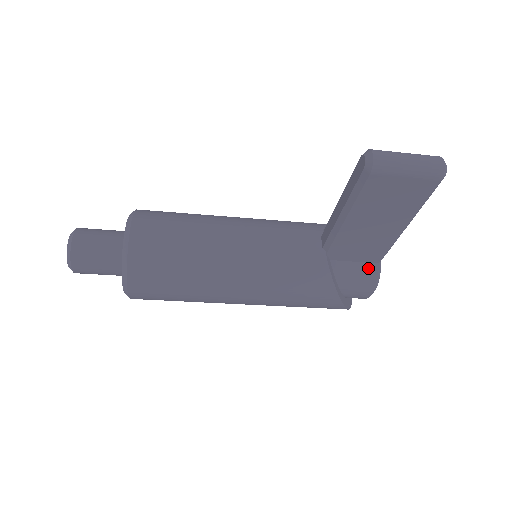
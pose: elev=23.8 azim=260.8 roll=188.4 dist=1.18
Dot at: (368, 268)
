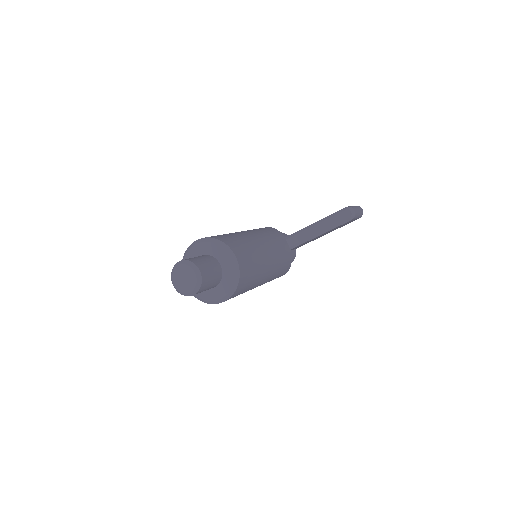
Dot at: (294, 253)
